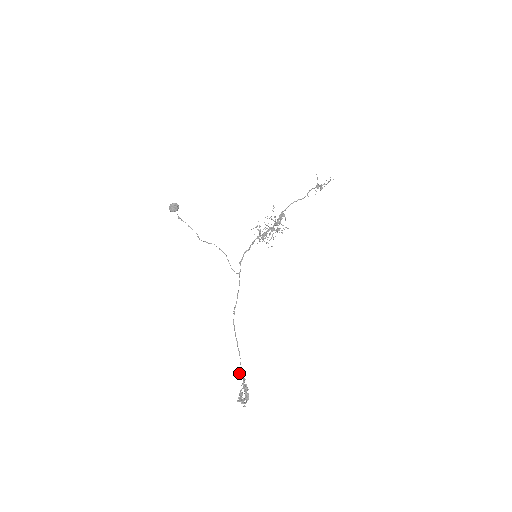
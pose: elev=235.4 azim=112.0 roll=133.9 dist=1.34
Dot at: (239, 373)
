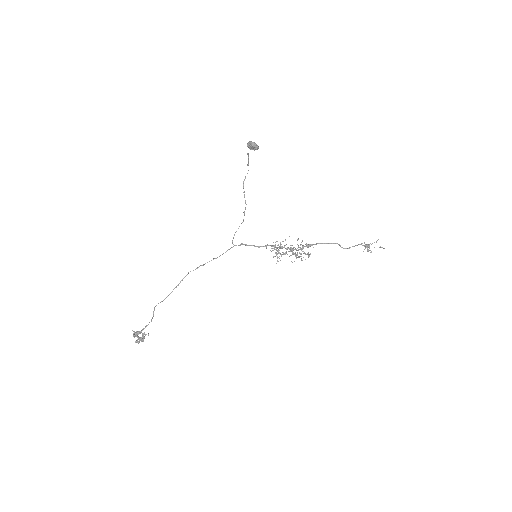
Dot at: (154, 310)
